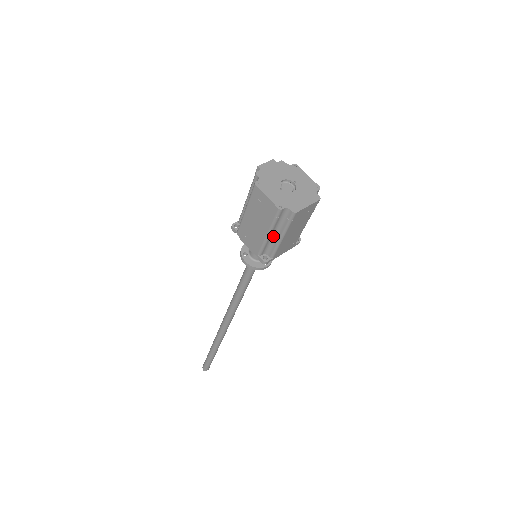
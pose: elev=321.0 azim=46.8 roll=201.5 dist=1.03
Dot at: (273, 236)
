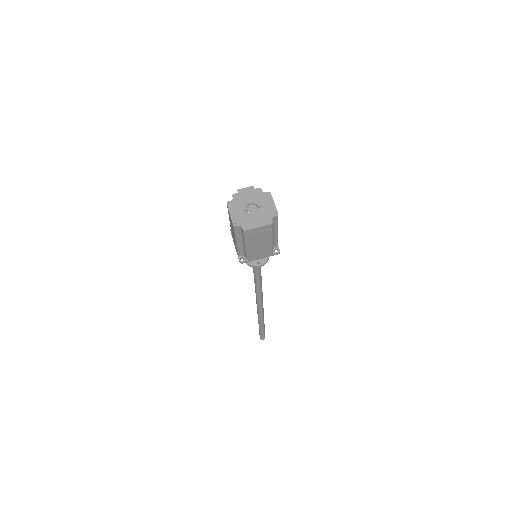
Dot at: (242, 244)
